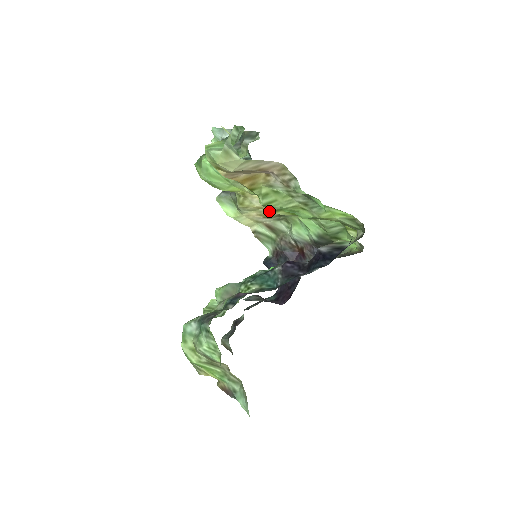
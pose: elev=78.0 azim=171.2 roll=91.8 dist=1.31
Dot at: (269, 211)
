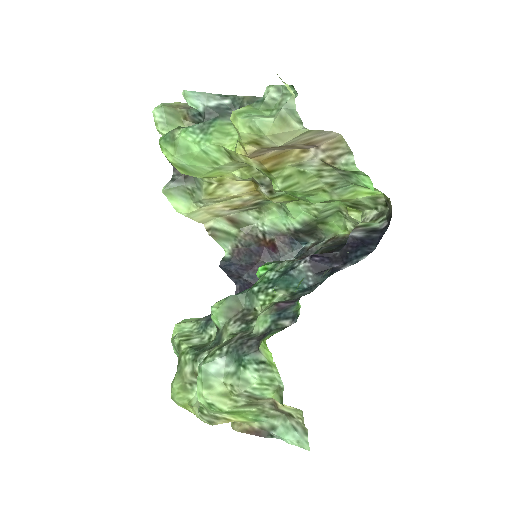
Dot at: (245, 200)
